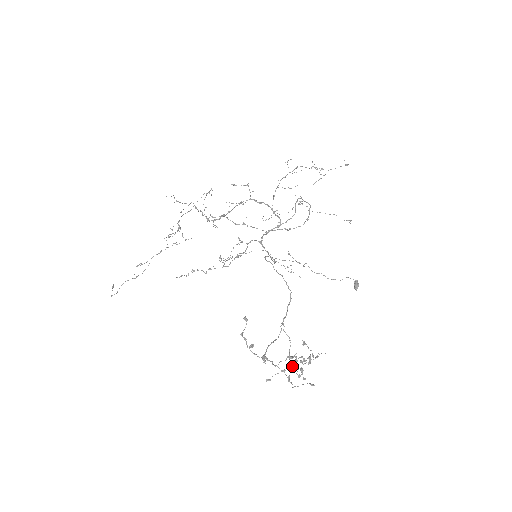
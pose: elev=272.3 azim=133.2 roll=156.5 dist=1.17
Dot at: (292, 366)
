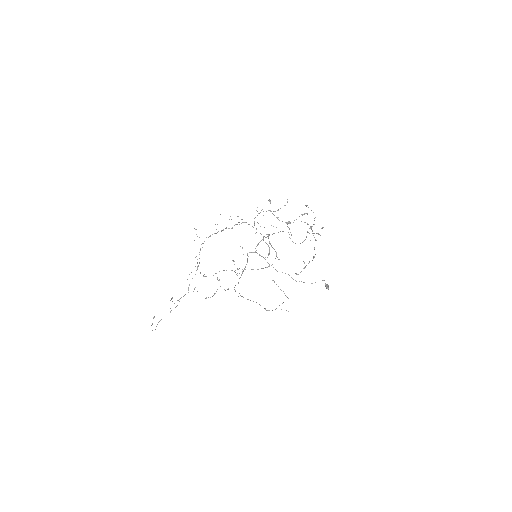
Dot at: (306, 213)
